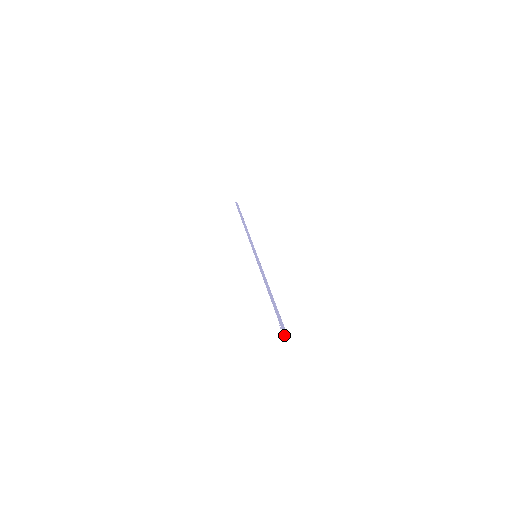
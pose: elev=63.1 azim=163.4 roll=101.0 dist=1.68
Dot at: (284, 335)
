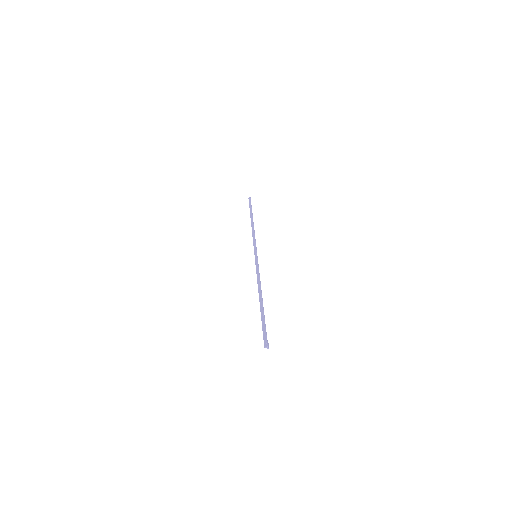
Dot at: (264, 347)
